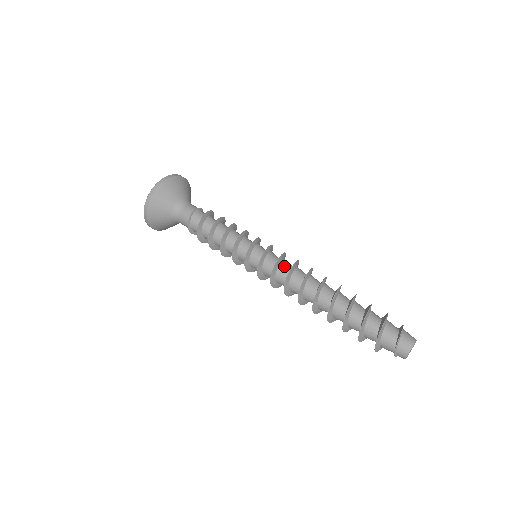
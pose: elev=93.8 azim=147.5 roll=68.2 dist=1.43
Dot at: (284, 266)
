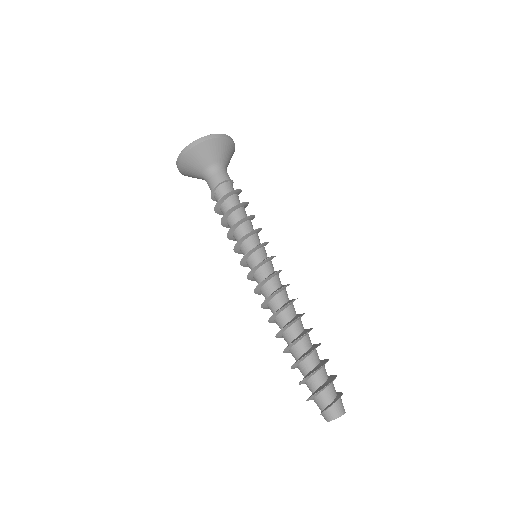
Dot at: (275, 282)
